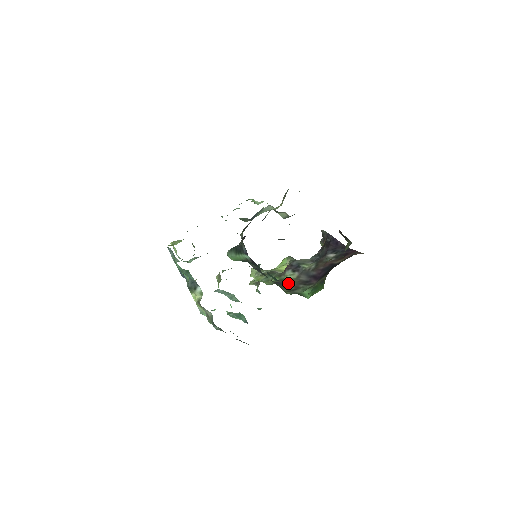
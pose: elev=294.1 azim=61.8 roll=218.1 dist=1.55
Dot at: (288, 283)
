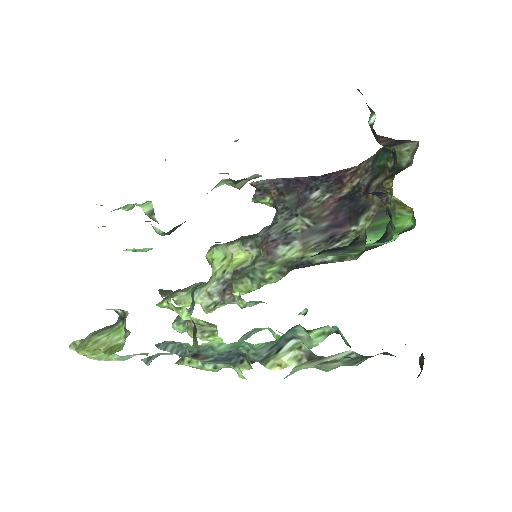
Dot at: (309, 257)
